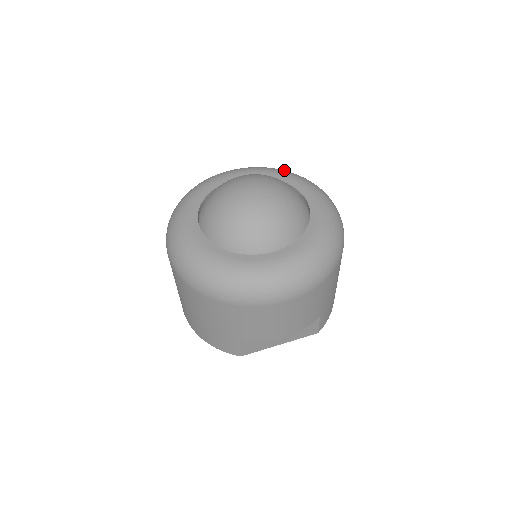
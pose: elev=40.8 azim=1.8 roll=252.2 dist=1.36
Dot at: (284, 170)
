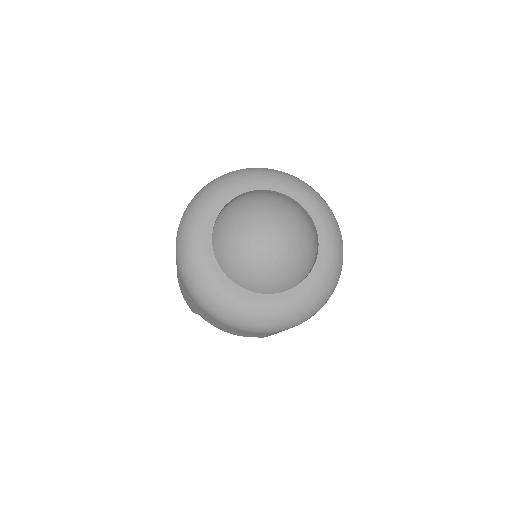
Dot at: (329, 211)
